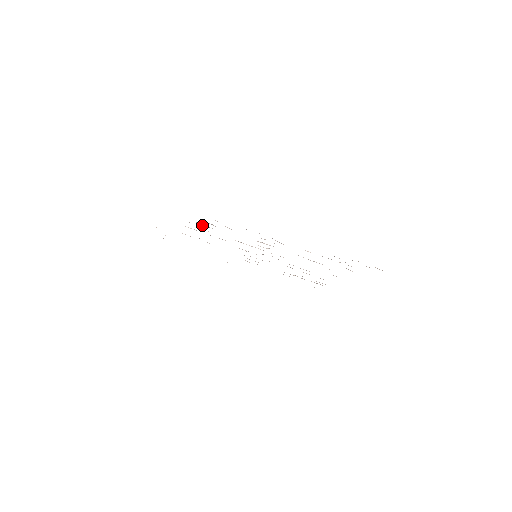
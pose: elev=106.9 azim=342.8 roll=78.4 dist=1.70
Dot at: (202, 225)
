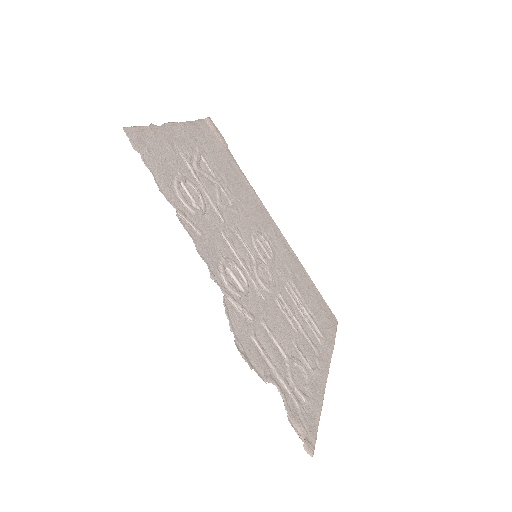
Dot at: (186, 190)
